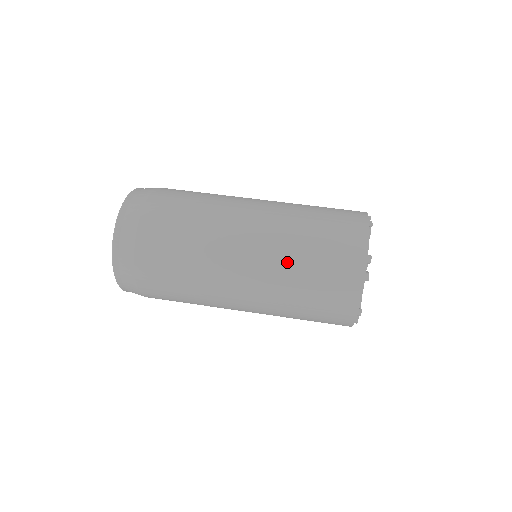
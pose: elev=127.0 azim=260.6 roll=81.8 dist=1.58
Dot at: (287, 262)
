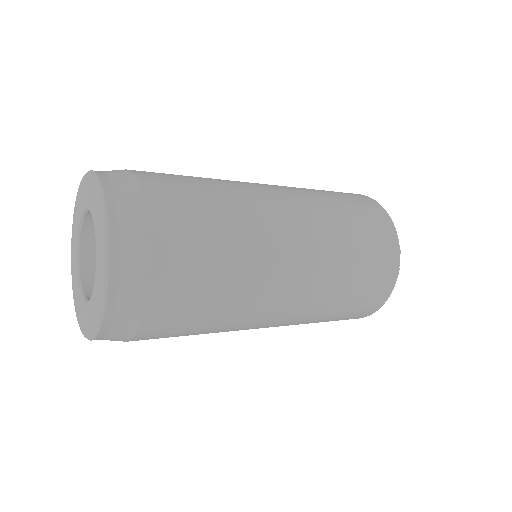
Dot at: (318, 199)
